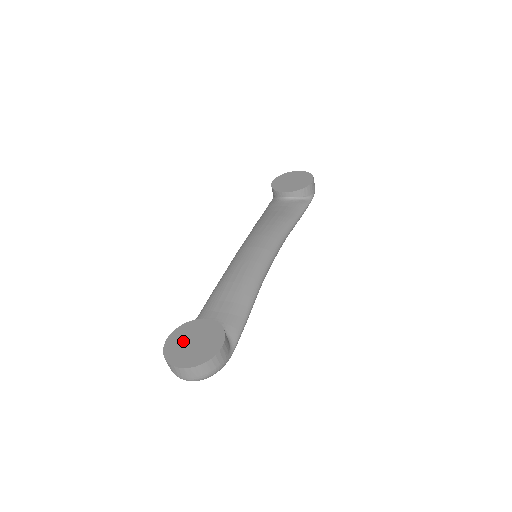
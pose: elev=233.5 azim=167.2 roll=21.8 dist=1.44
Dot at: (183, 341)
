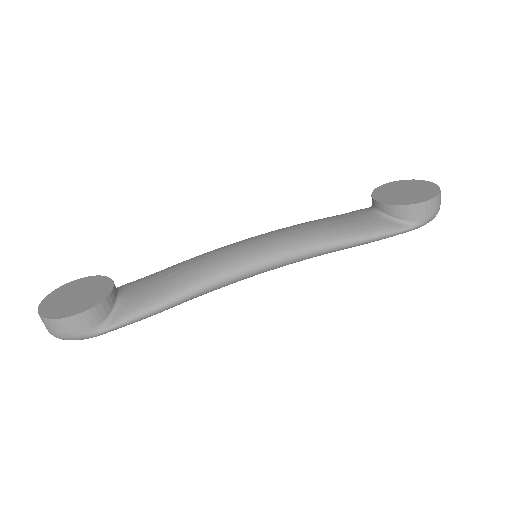
Dot at: (75, 289)
